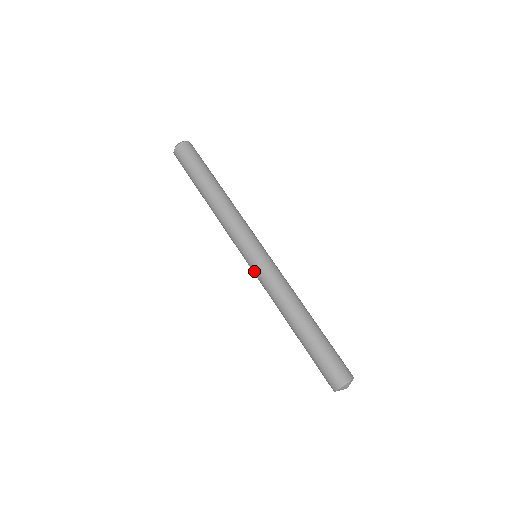
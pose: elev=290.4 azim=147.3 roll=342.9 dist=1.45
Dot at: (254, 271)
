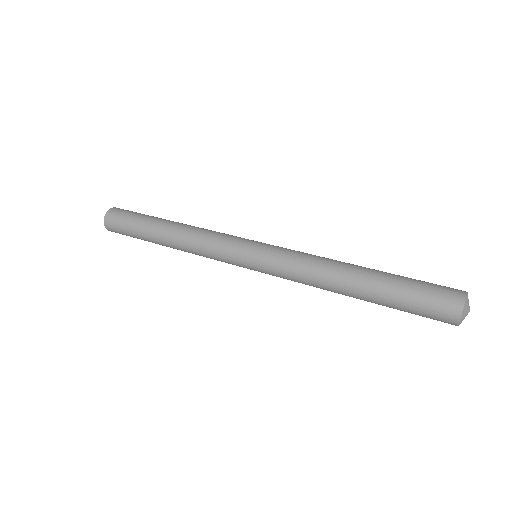
Dot at: (264, 267)
